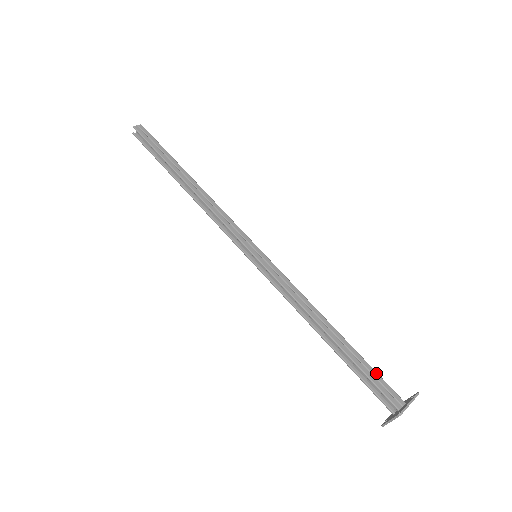
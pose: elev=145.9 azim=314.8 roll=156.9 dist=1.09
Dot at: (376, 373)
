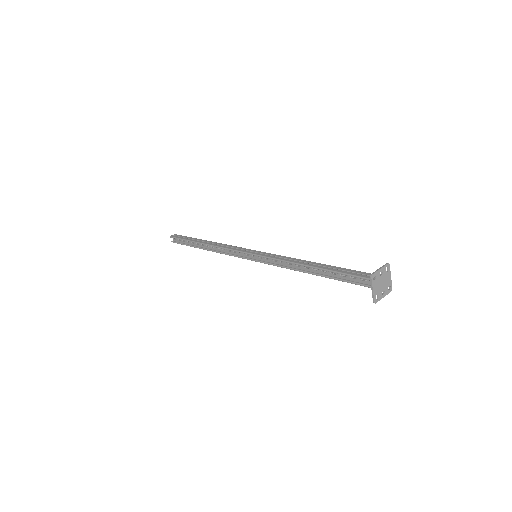
Dot at: (355, 271)
